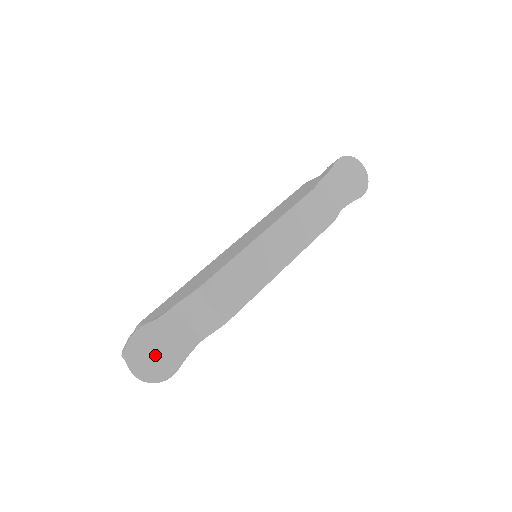
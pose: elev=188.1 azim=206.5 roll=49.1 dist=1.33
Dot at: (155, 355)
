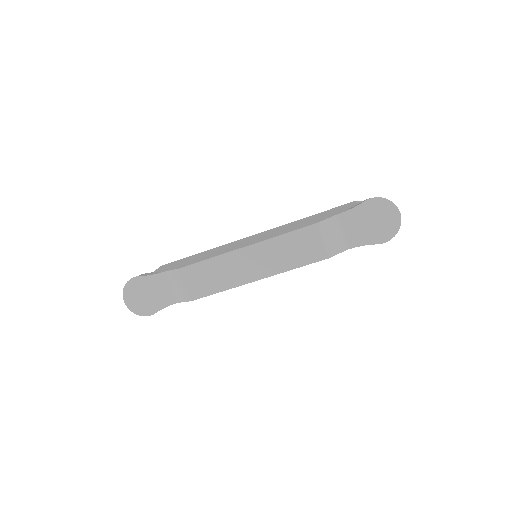
Dot at: (142, 298)
